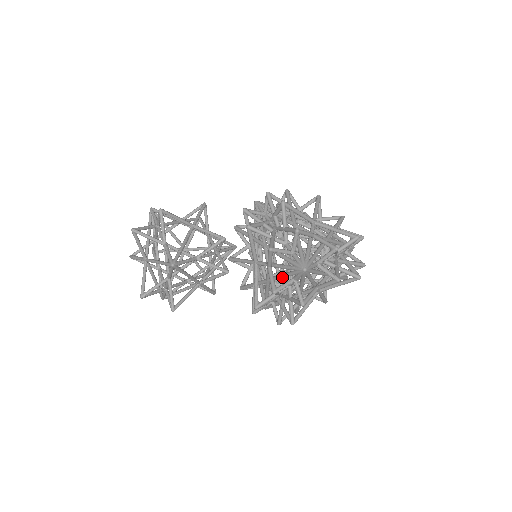
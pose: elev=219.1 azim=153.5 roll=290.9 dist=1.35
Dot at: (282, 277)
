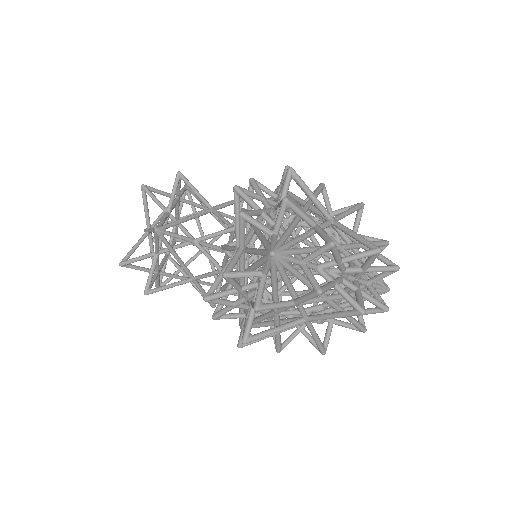
Dot at: (251, 267)
